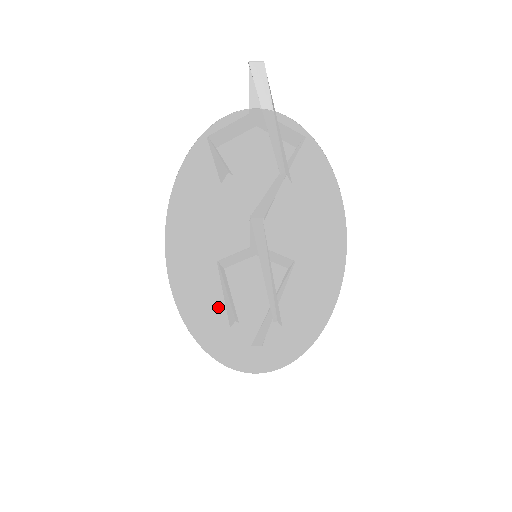
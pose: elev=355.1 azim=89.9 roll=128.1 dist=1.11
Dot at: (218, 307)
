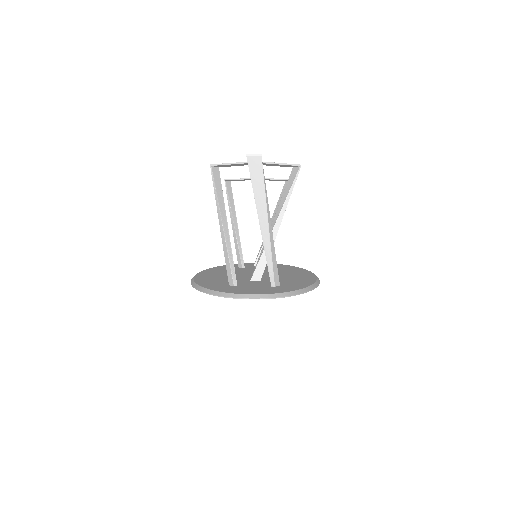
Dot at: occluded
